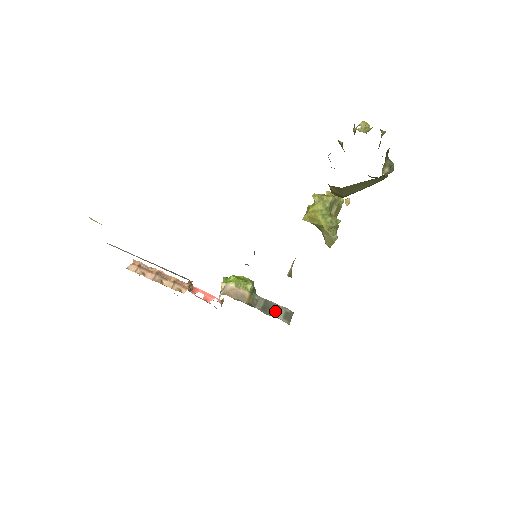
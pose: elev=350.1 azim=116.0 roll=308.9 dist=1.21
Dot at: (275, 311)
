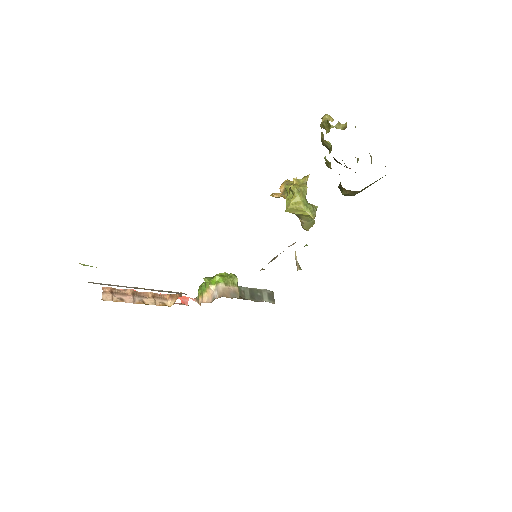
Dot at: (260, 296)
